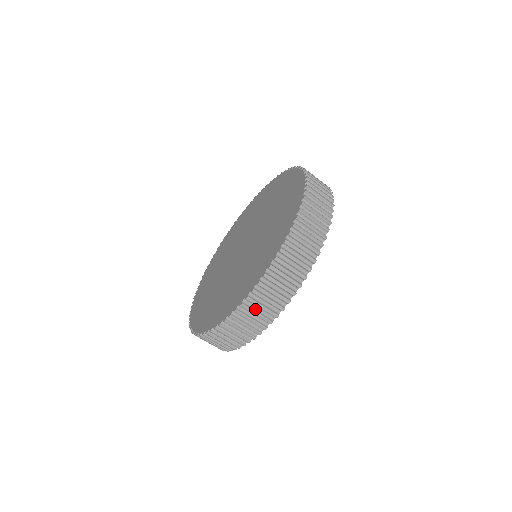
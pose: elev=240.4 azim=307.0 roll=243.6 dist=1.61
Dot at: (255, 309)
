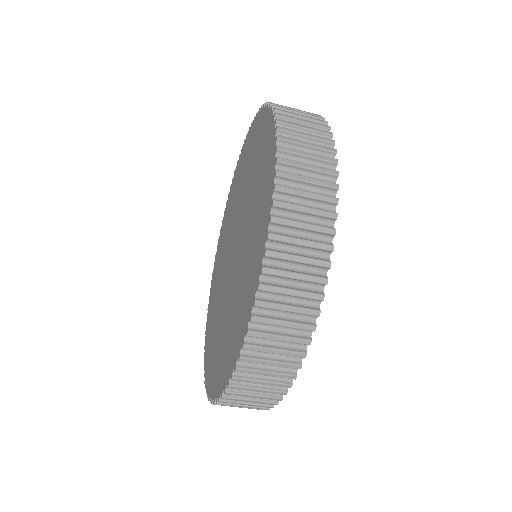
Dot at: occluded
